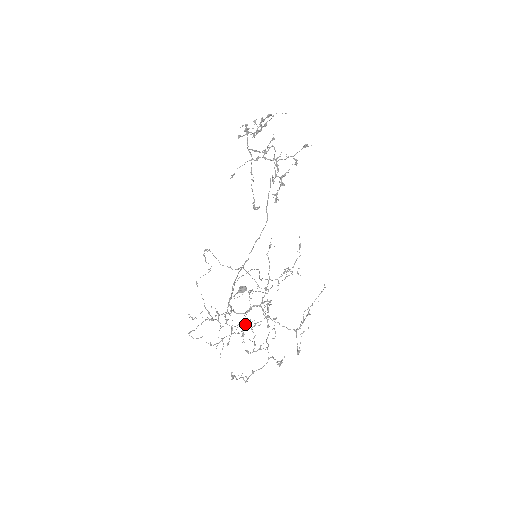
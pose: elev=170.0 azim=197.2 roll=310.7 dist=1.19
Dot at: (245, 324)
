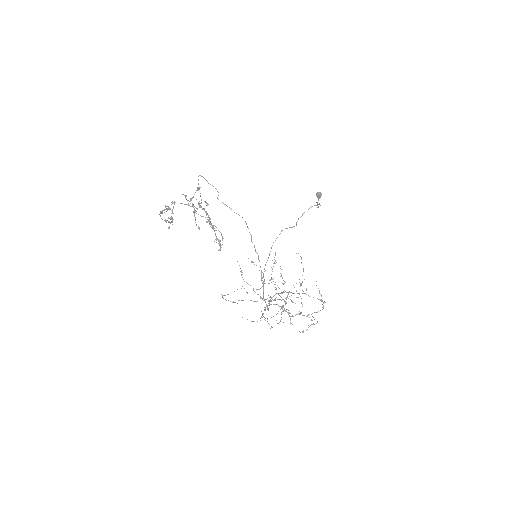
Dot at: occluded
